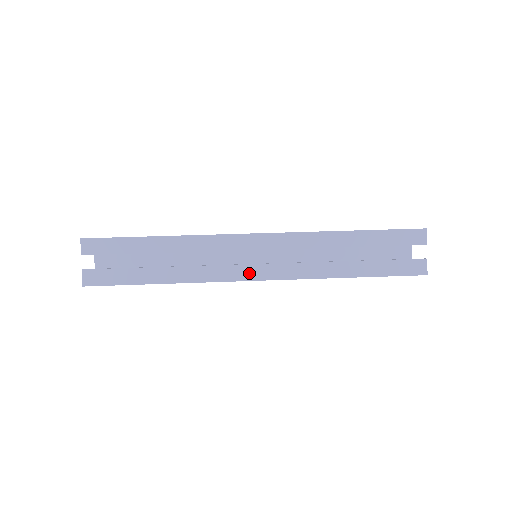
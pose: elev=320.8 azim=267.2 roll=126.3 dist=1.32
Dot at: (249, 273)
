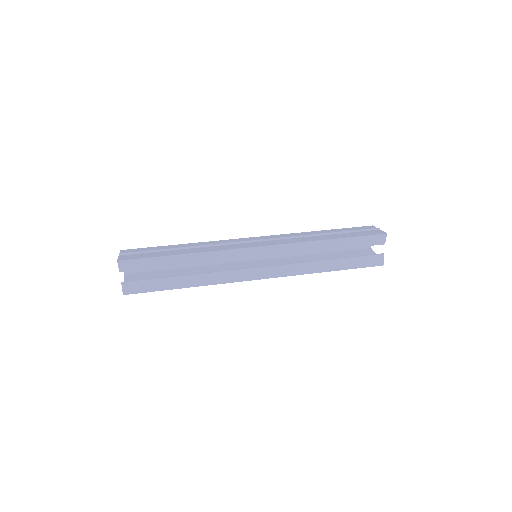
Dot at: (253, 275)
